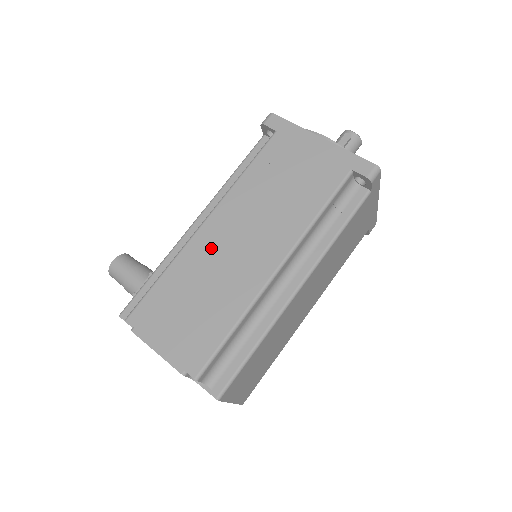
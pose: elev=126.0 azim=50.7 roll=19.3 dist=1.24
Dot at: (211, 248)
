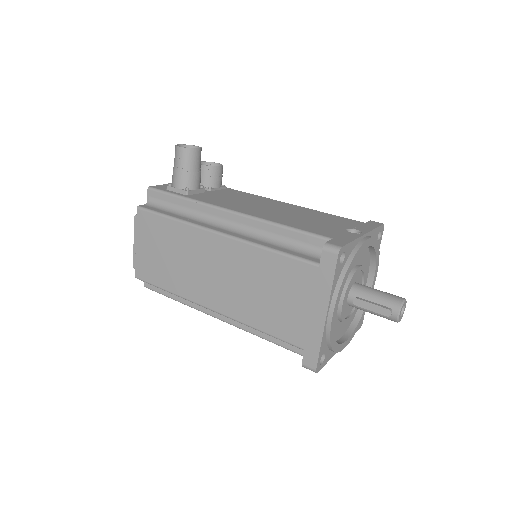
Dot at: (202, 250)
